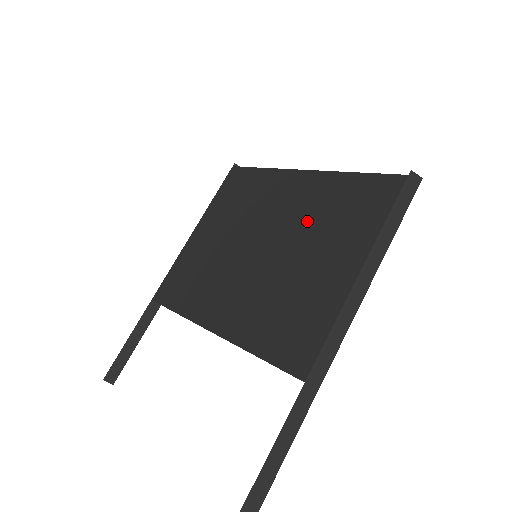
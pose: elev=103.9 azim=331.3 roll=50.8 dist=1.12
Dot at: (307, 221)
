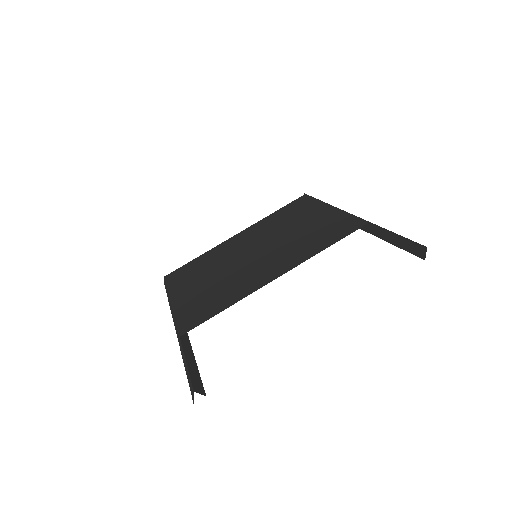
Dot at: (272, 229)
